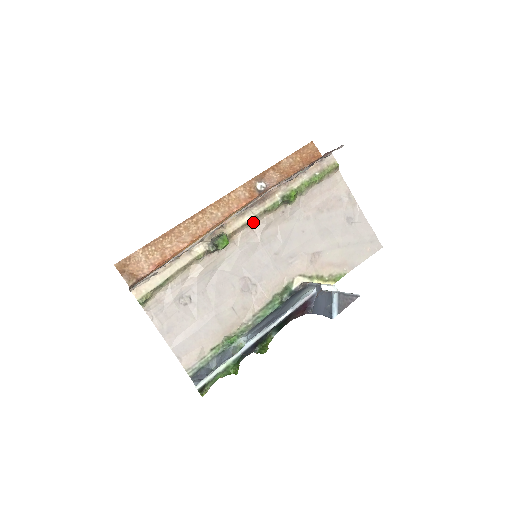
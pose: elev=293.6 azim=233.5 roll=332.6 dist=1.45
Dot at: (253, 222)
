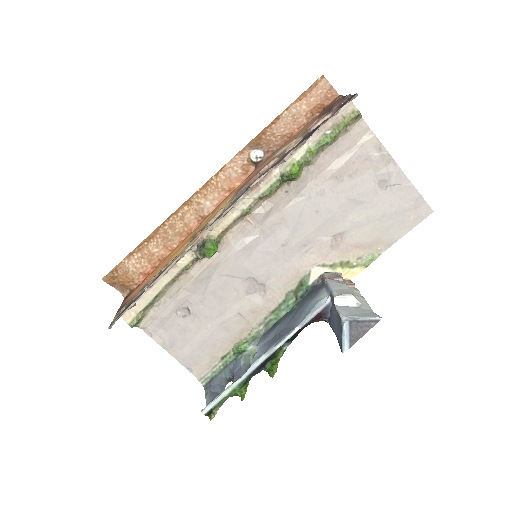
Dot at: (247, 213)
